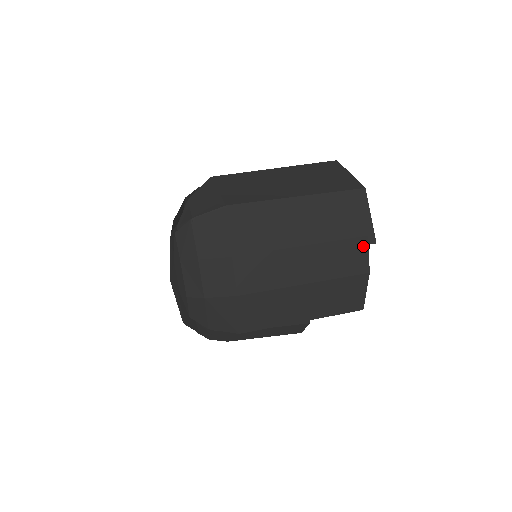
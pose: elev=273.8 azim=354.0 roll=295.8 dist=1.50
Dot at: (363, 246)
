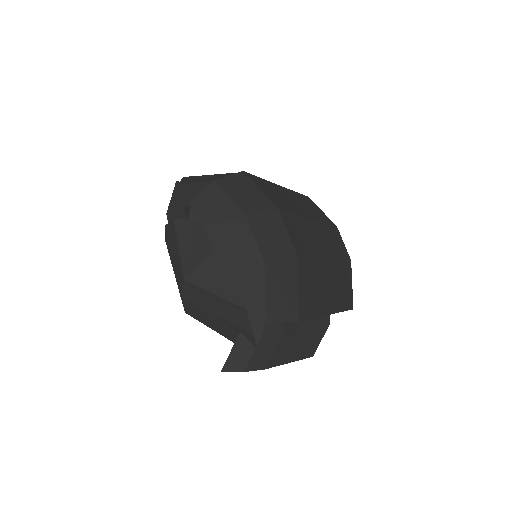
Dot at: (338, 234)
